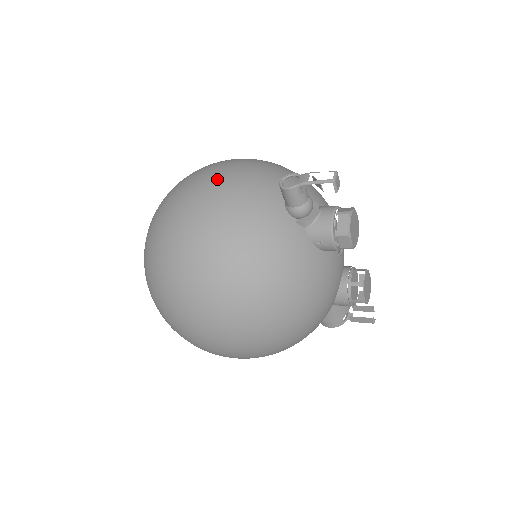
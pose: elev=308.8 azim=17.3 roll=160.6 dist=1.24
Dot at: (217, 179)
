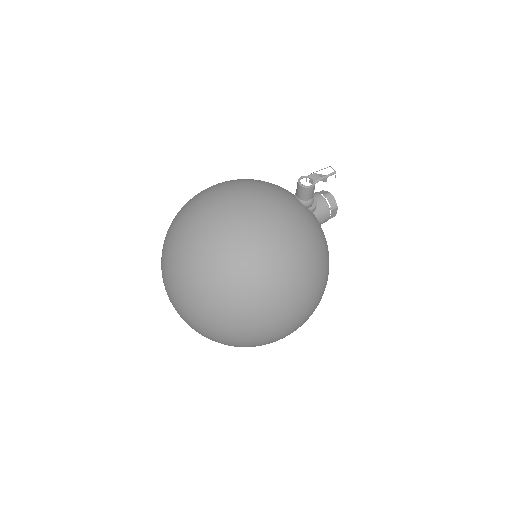
Dot at: (252, 198)
